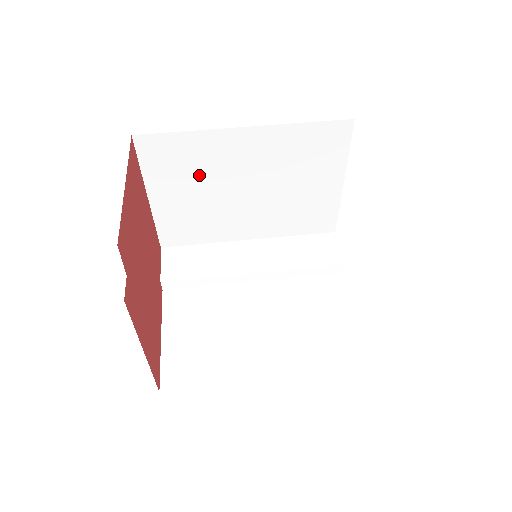
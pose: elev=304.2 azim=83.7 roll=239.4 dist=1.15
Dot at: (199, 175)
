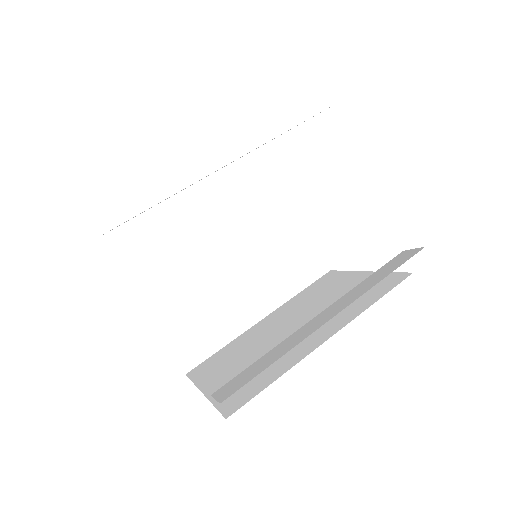
Dot at: occluded
